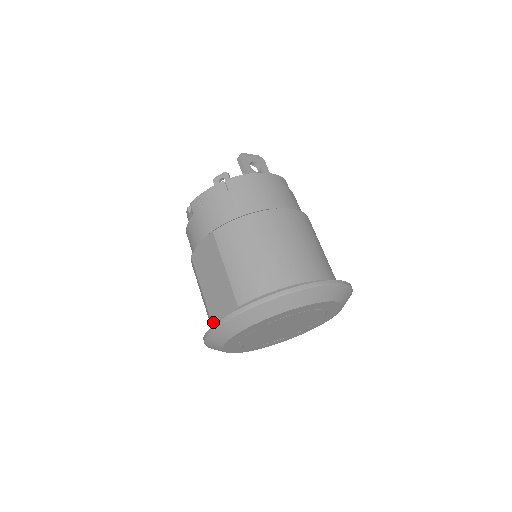
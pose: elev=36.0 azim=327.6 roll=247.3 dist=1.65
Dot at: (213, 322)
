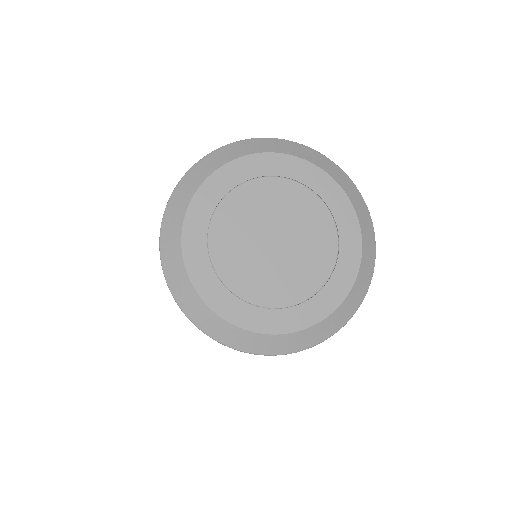
Dot at: occluded
